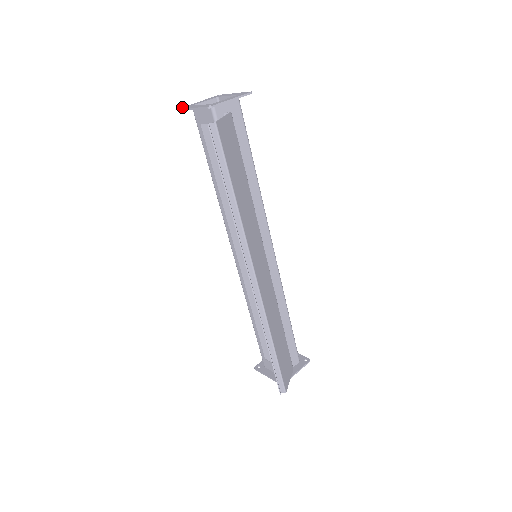
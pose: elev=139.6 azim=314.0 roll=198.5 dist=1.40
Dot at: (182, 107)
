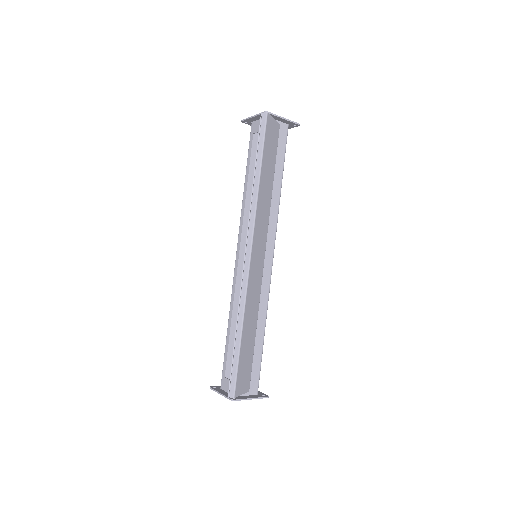
Dot at: (244, 121)
